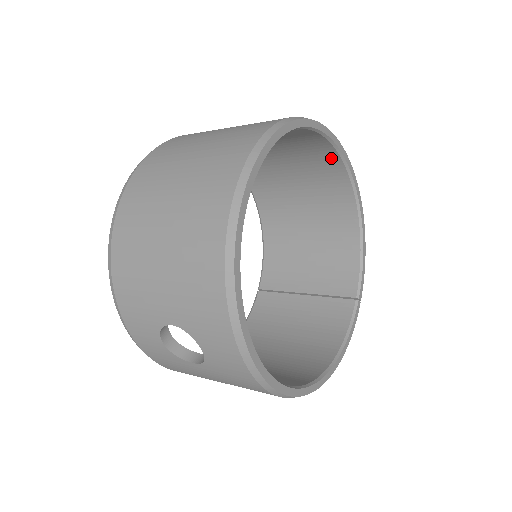
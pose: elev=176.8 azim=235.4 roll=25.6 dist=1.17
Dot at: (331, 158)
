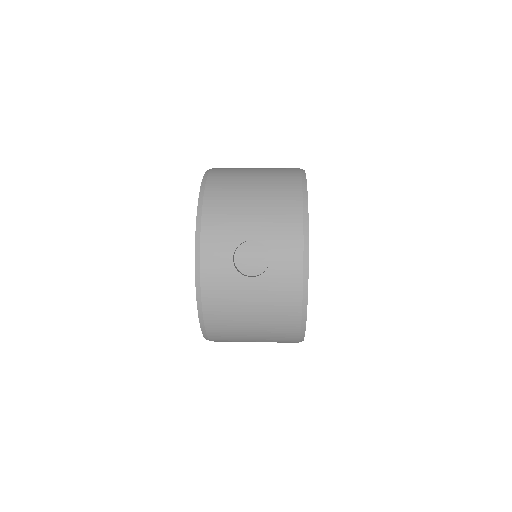
Dot at: occluded
